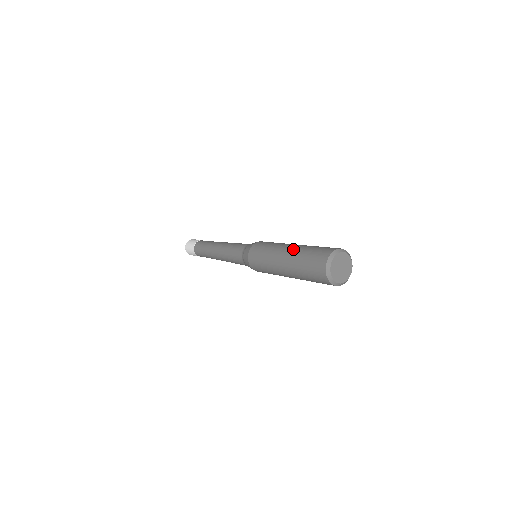
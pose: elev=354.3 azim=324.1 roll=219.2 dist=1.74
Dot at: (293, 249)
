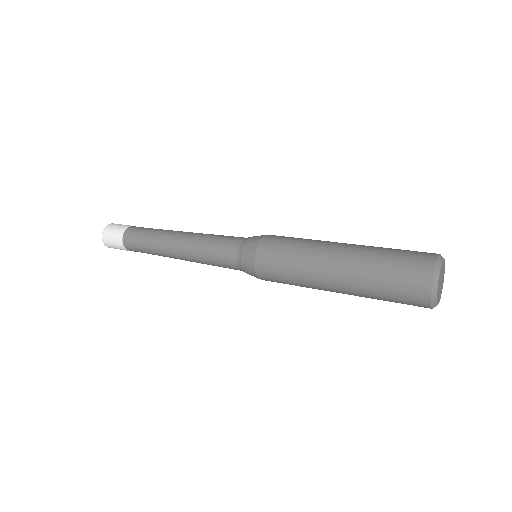
Dot at: occluded
